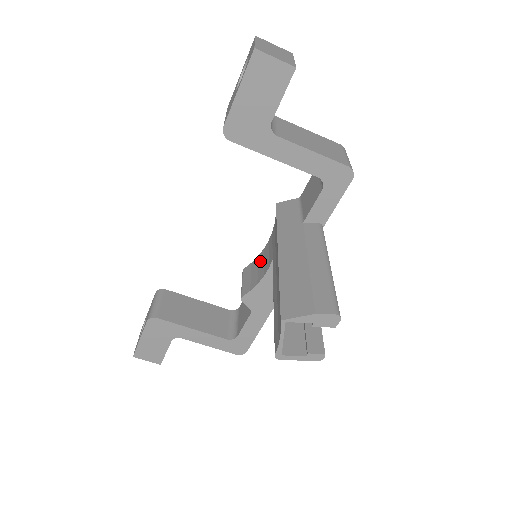
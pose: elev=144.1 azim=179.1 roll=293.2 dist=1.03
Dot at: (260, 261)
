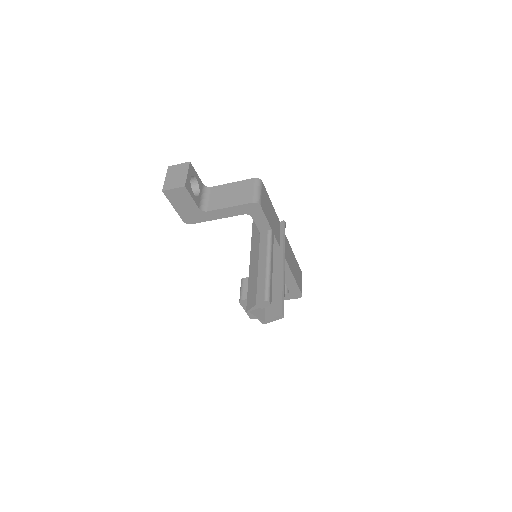
Dot at: occluded
